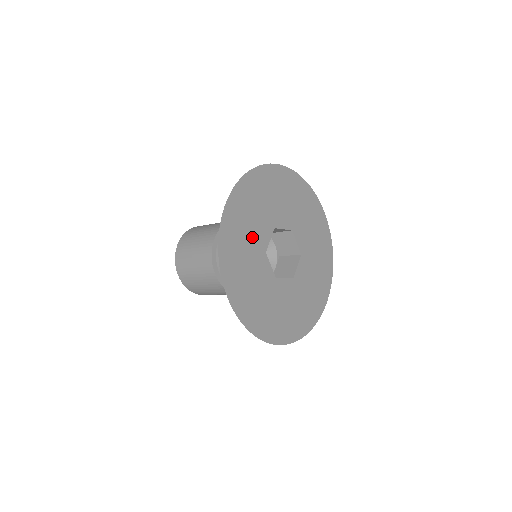
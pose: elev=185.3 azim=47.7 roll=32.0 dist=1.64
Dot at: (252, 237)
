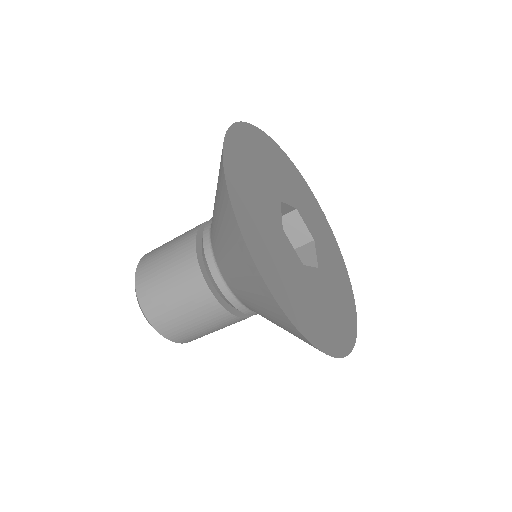
Dot at: (272, 174)
